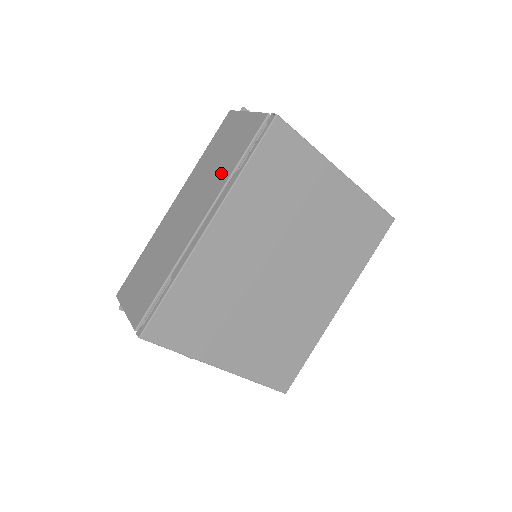
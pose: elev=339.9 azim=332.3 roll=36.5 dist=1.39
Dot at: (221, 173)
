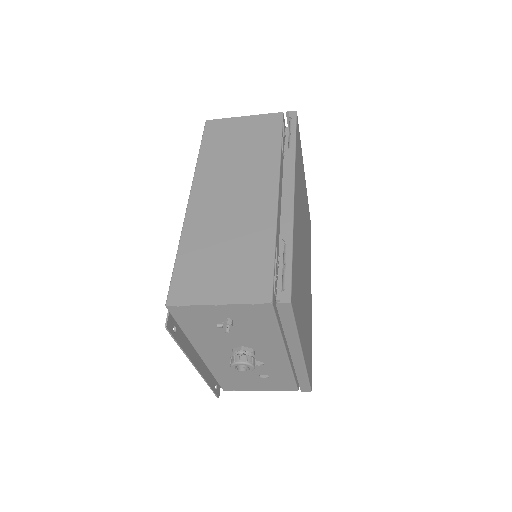
Dot at: (261, 156)
